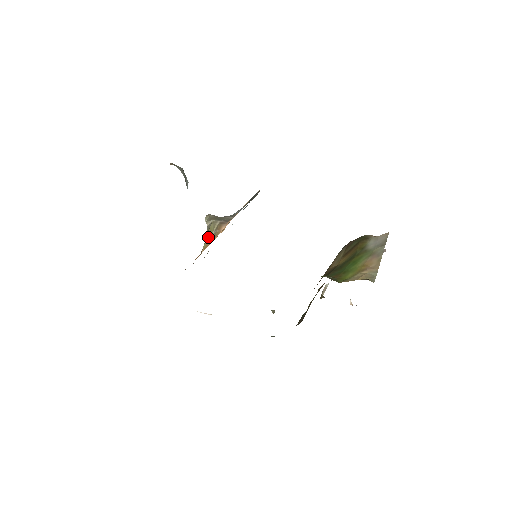
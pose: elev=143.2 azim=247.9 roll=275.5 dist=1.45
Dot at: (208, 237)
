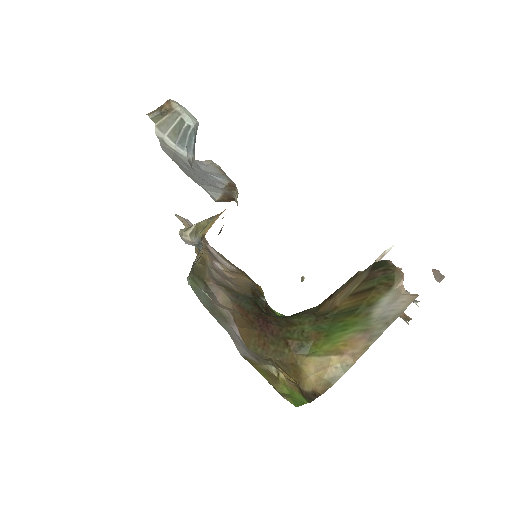
Dot at: (203, 228)
